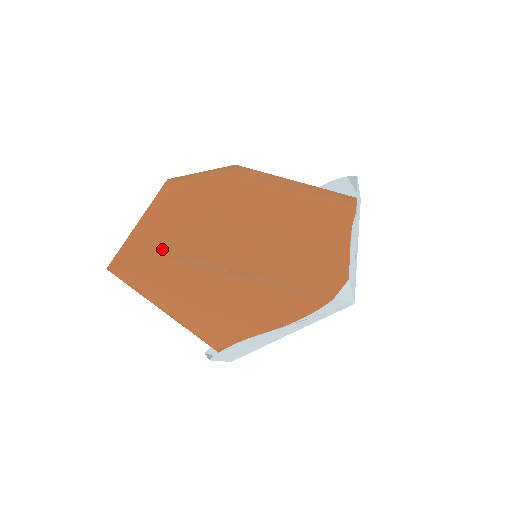
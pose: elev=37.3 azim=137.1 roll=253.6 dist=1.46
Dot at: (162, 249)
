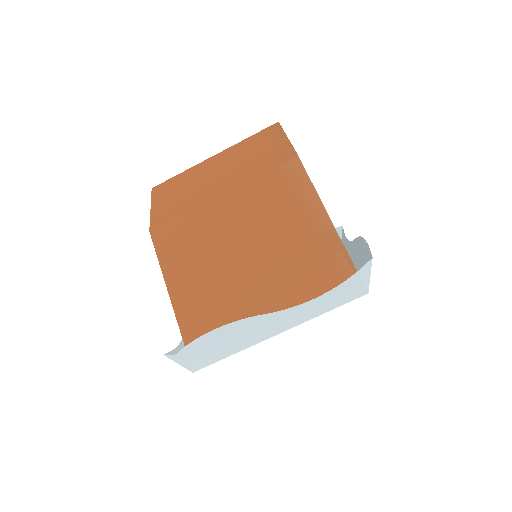
Dot at: (165, 204)
